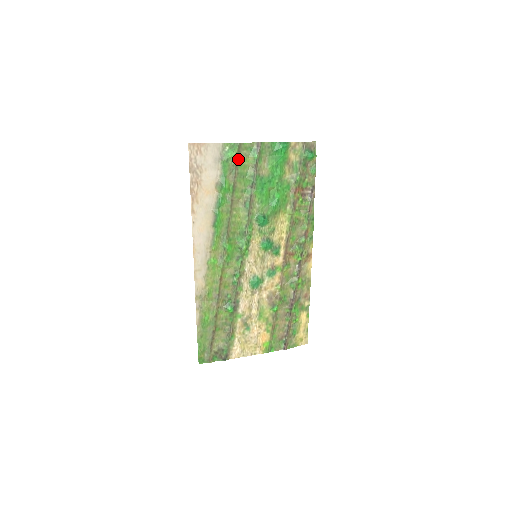
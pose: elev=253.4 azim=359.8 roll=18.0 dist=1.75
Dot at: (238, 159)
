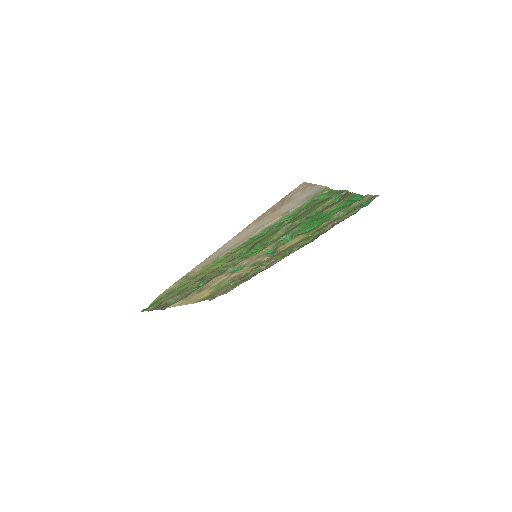
Dot at: (323, 200)
